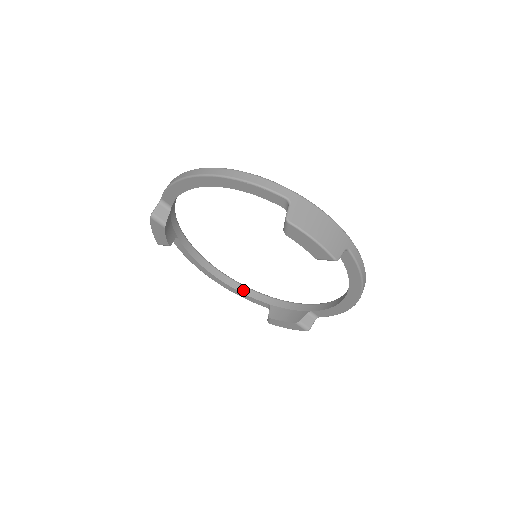
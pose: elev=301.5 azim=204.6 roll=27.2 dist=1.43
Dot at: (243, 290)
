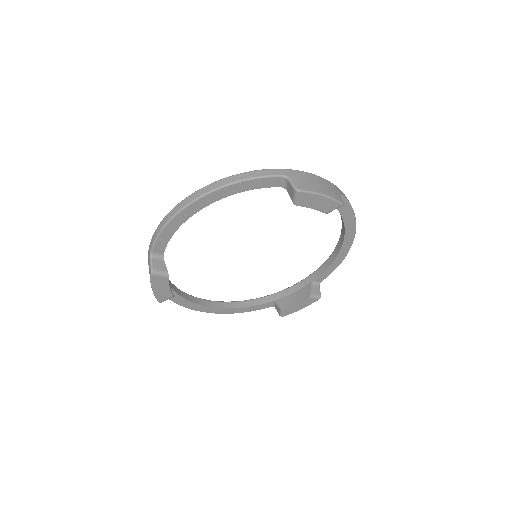
Dot at: (243, 305)
